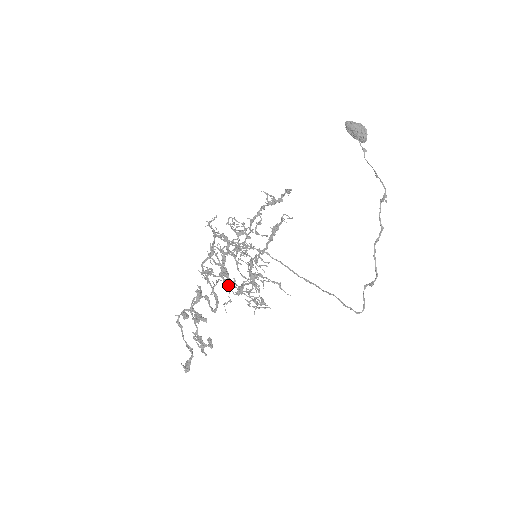
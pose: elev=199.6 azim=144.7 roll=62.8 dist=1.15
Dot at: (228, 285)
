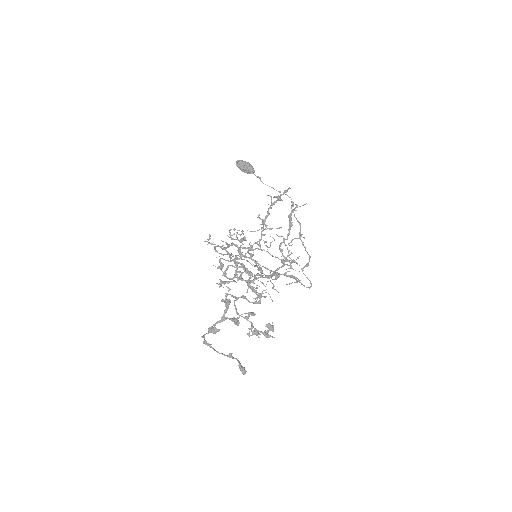
Dot at: occluded
